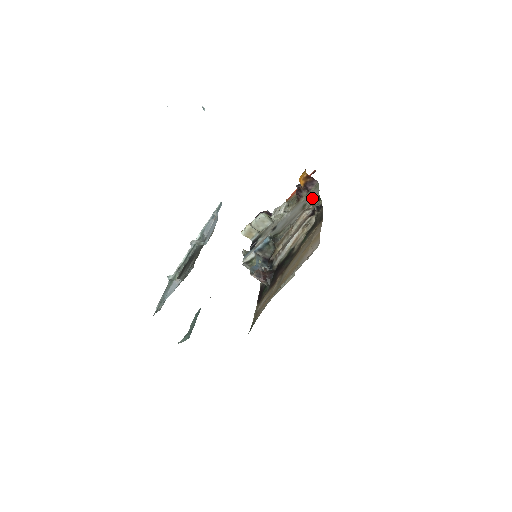
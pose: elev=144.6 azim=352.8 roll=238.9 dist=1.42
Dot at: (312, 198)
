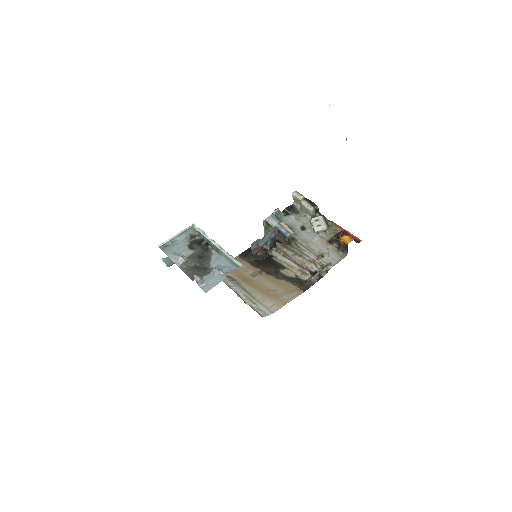
Dot at: (329, 261)
